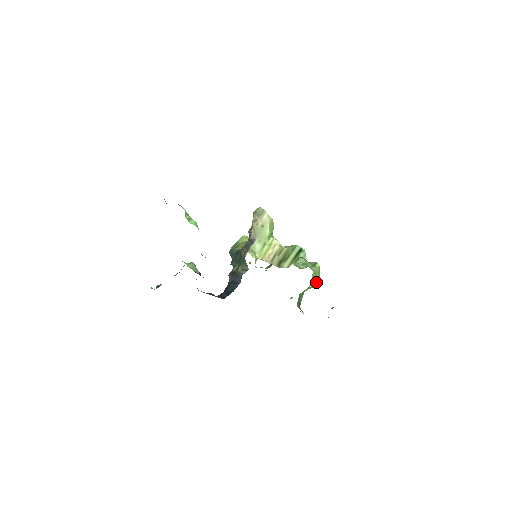
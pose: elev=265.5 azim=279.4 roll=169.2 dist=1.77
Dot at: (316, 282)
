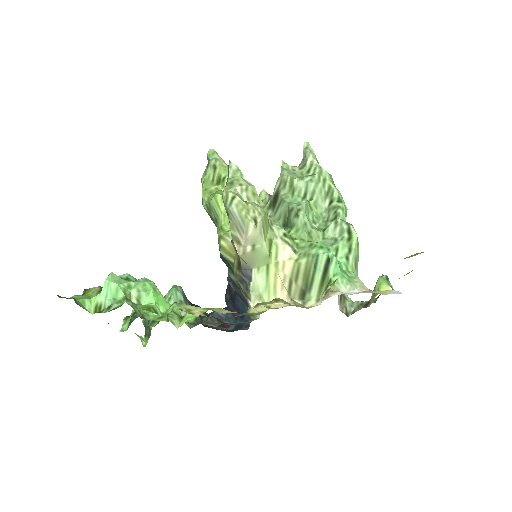
Dot at: occluded
